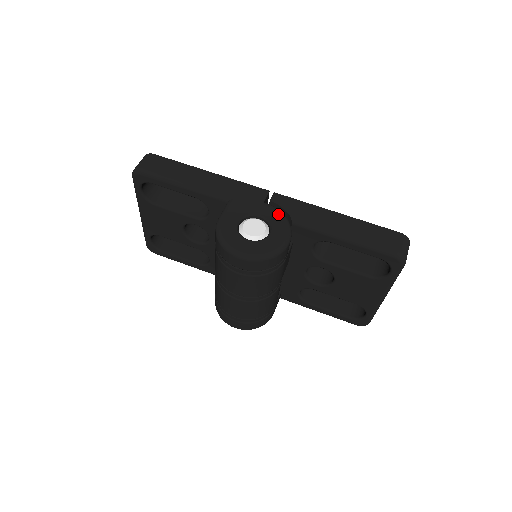
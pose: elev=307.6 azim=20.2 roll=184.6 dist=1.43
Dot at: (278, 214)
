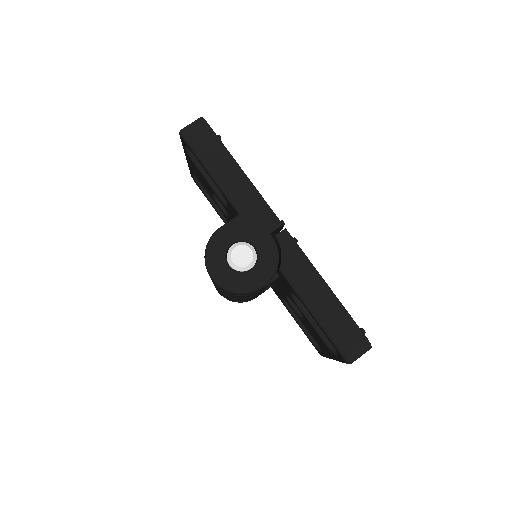
Dot at: (272, 254)
